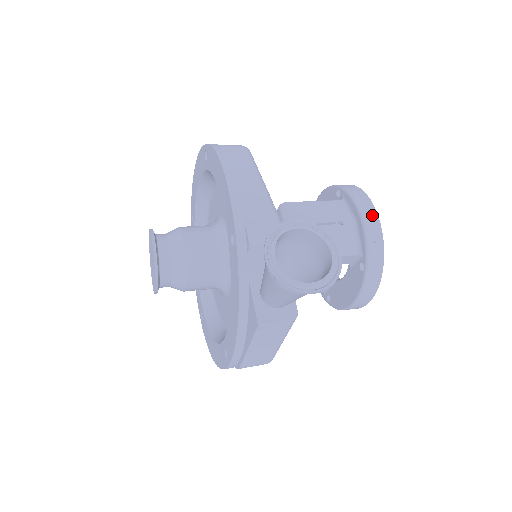
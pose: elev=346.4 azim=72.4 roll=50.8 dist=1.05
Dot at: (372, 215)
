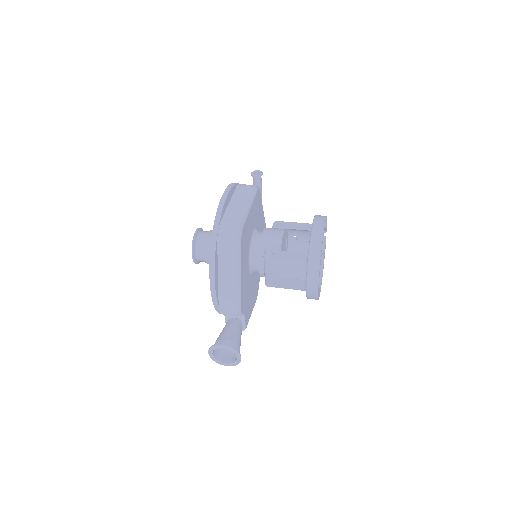
Dot at: (314, 287)
